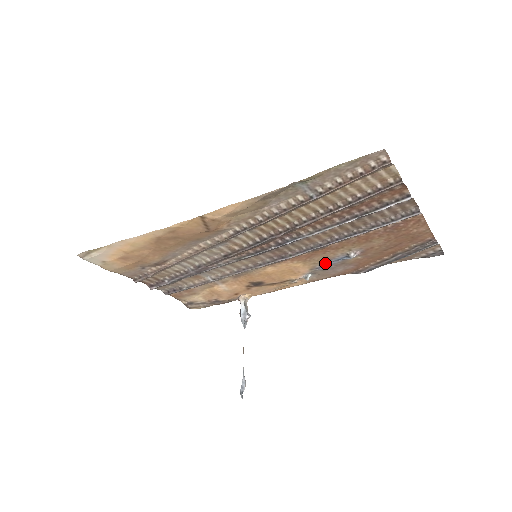
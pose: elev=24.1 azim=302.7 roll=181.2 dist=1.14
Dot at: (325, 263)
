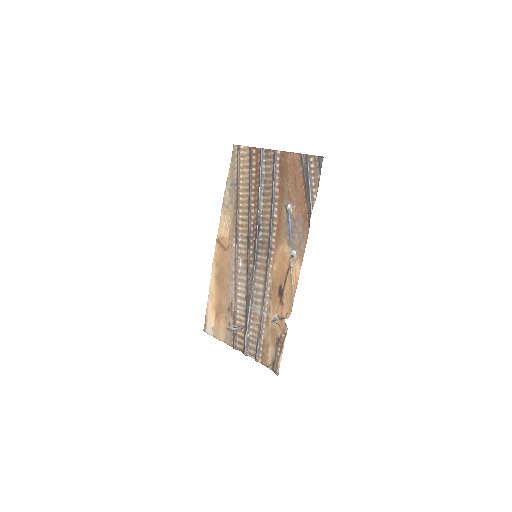
Dot at: (288, 231)
